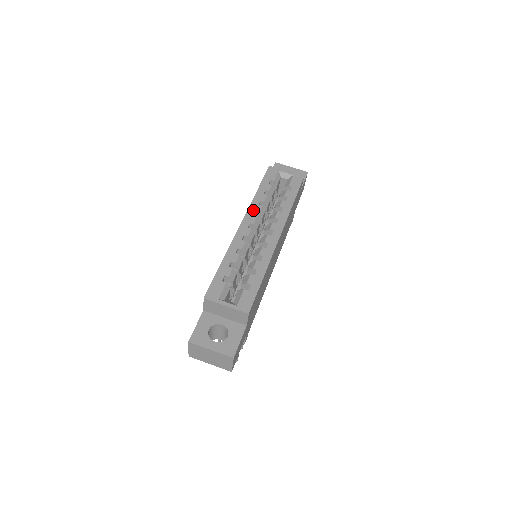
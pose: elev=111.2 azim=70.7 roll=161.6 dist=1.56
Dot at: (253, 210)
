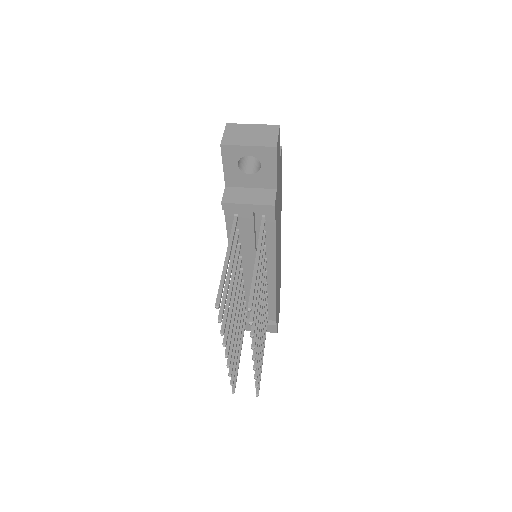
Dot at: occluded
